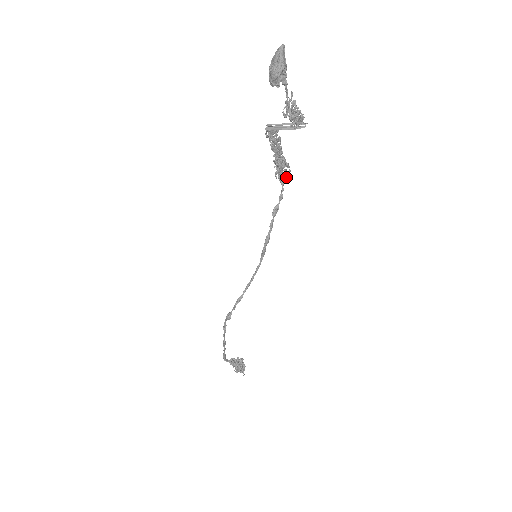
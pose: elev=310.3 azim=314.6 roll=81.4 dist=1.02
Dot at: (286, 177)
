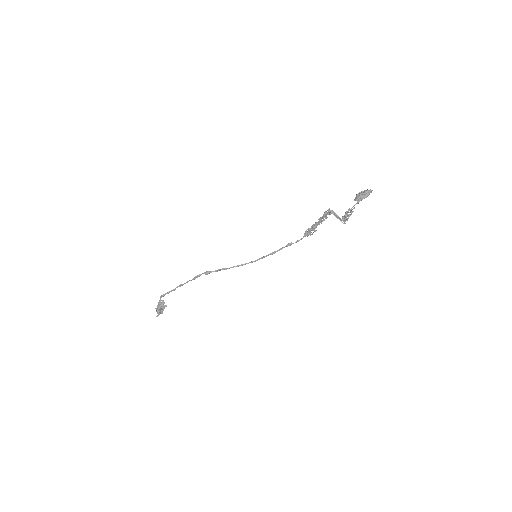
Dot at: (308, 235)
